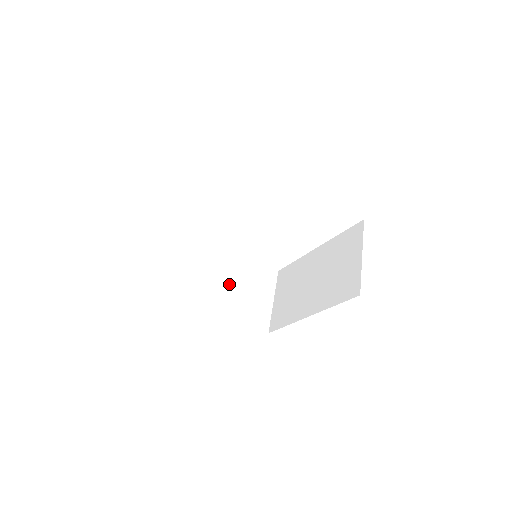
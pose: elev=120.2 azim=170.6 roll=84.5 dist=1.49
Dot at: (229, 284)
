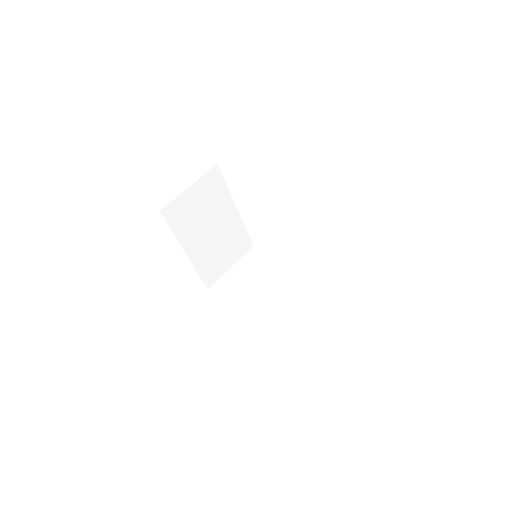
Dot at: (214, 235)
